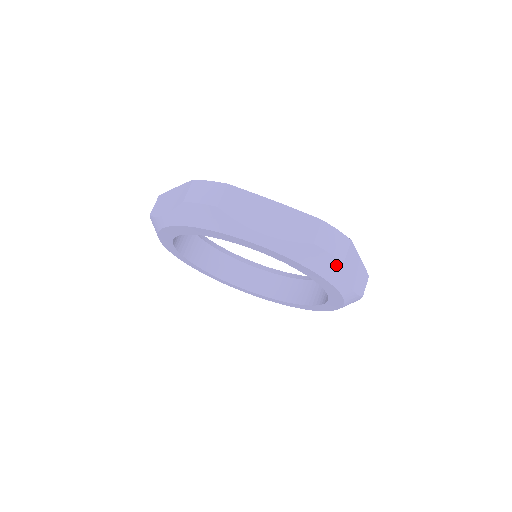
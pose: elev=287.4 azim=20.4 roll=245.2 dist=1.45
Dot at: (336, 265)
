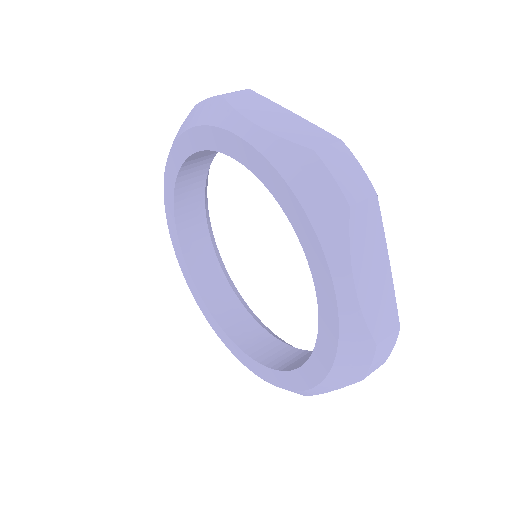
Dot at: (337, 205)
